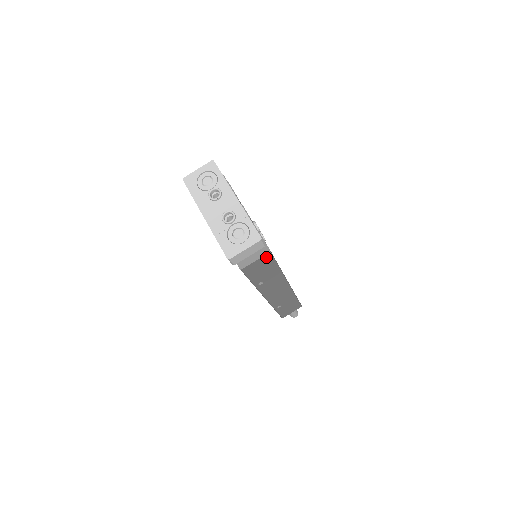
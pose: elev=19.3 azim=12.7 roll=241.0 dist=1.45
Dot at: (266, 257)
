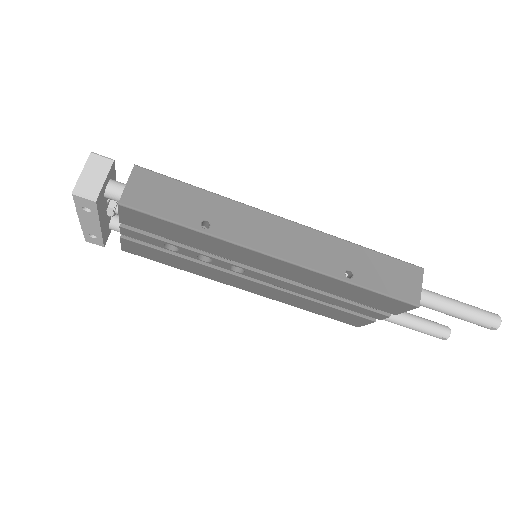
Dot at: (141, 175)
